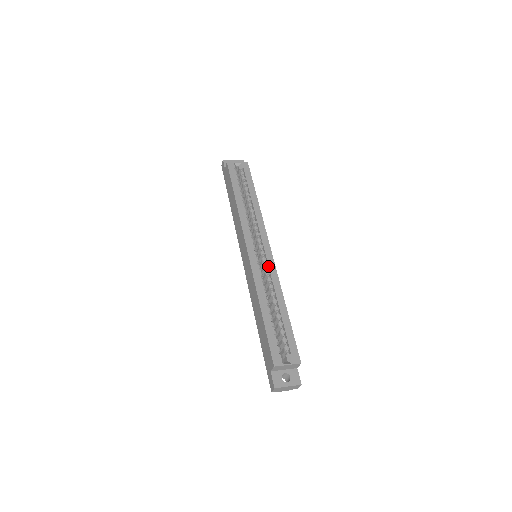
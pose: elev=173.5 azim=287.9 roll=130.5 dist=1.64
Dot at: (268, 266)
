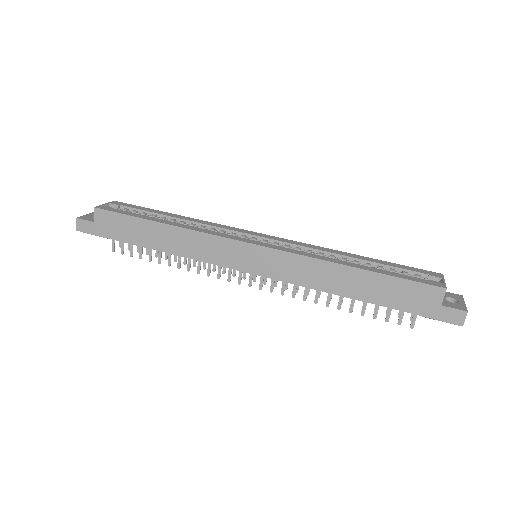
Dot at: (289, 244)
